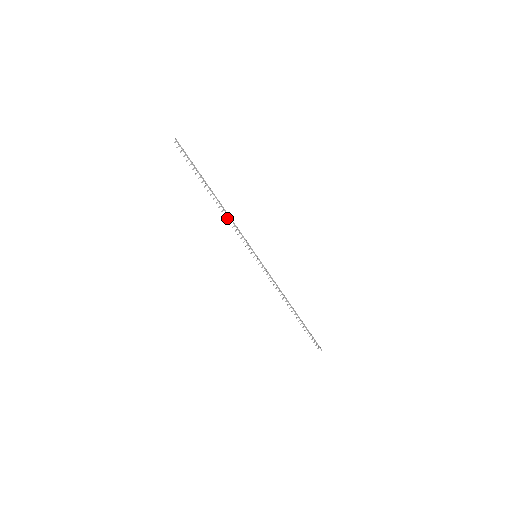
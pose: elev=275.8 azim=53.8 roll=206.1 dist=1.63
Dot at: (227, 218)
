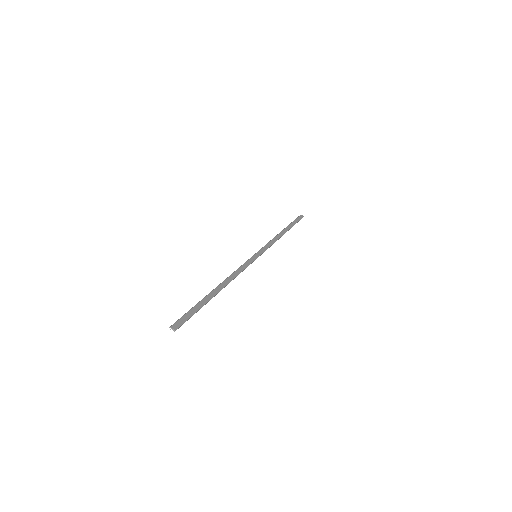
Dot at: (229, 277)
